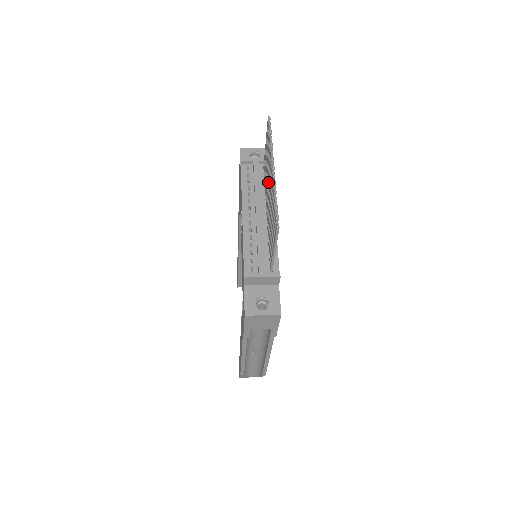
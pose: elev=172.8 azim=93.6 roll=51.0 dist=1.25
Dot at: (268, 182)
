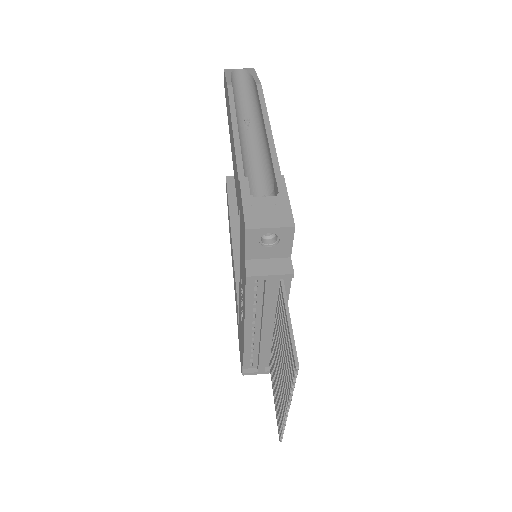
Dot at: (281, 351)
